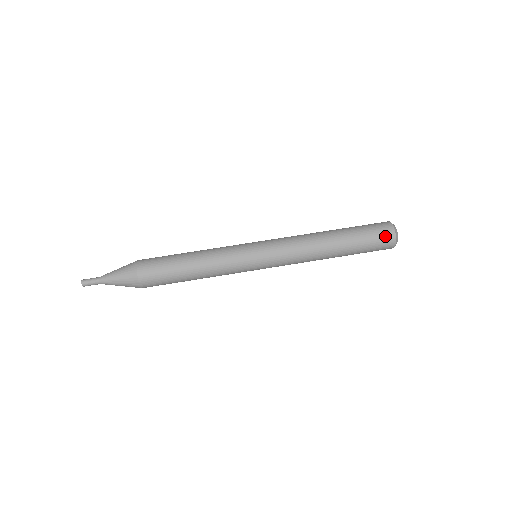
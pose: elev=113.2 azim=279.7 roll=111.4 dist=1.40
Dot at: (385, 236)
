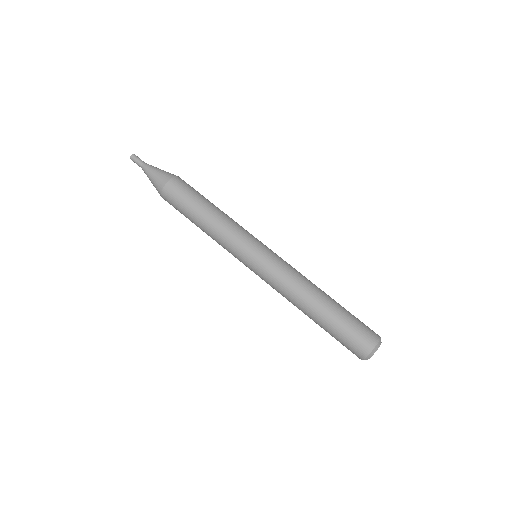
Dot at: (354, 352)
